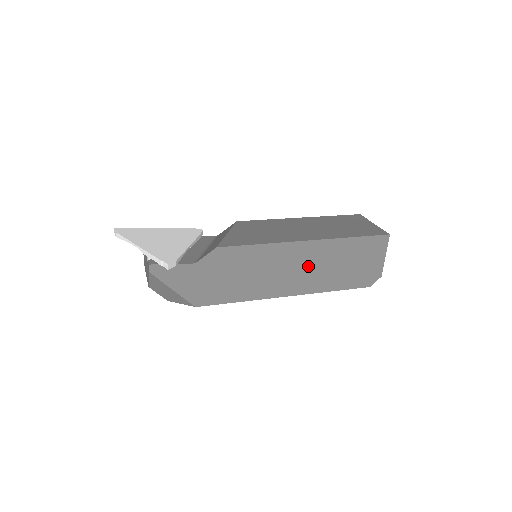
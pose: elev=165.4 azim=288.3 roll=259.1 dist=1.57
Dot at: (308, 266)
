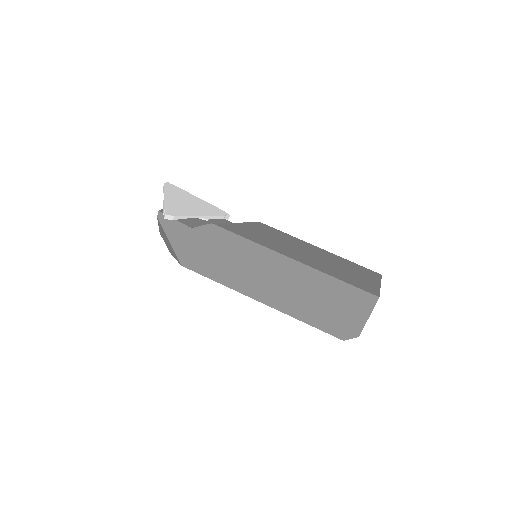
Dot at: (286, 283)
